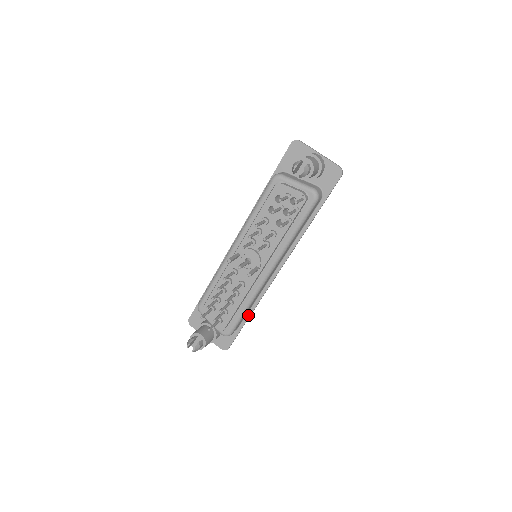
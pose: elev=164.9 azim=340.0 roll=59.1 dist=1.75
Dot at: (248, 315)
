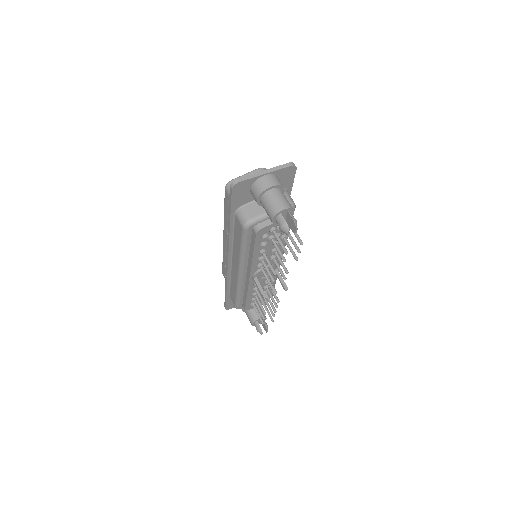
Dot at: occluded
